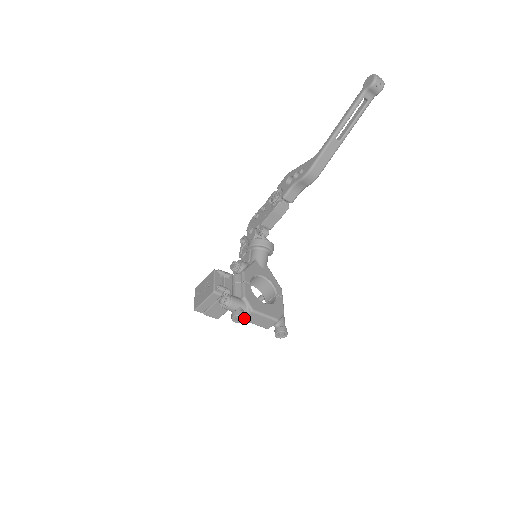
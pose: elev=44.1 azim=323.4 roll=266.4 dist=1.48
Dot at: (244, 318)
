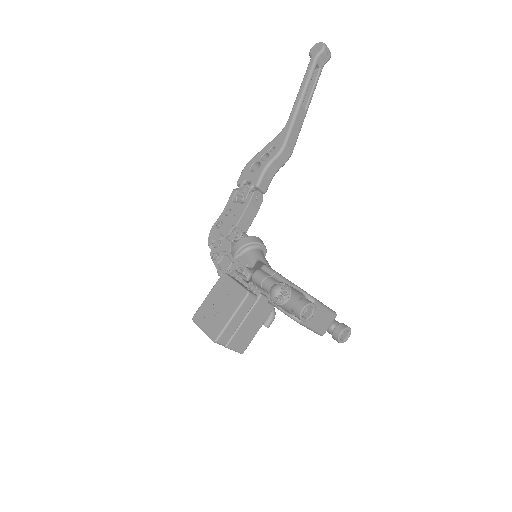
Dot at: (315, 308)
